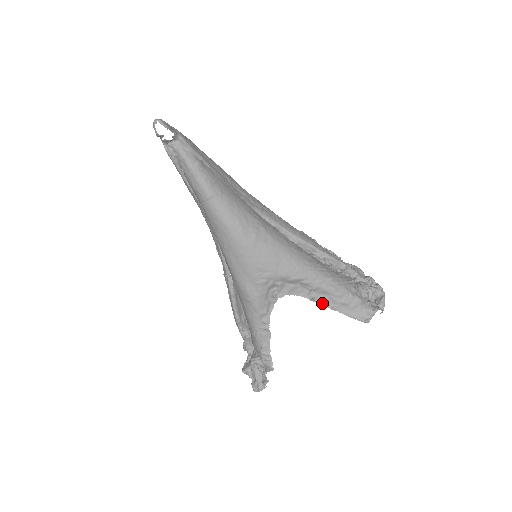
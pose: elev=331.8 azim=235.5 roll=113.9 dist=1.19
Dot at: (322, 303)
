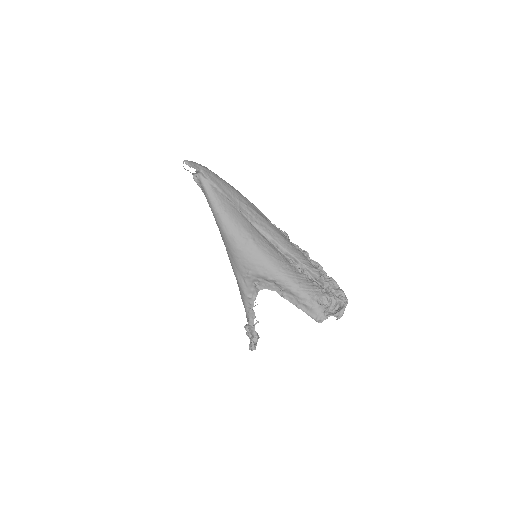
Dot at: (290, 300)
